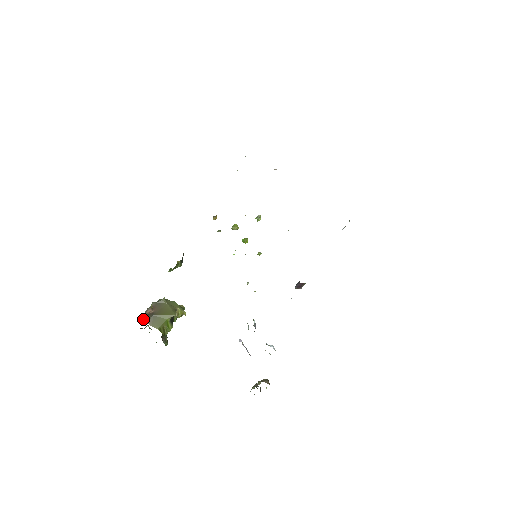
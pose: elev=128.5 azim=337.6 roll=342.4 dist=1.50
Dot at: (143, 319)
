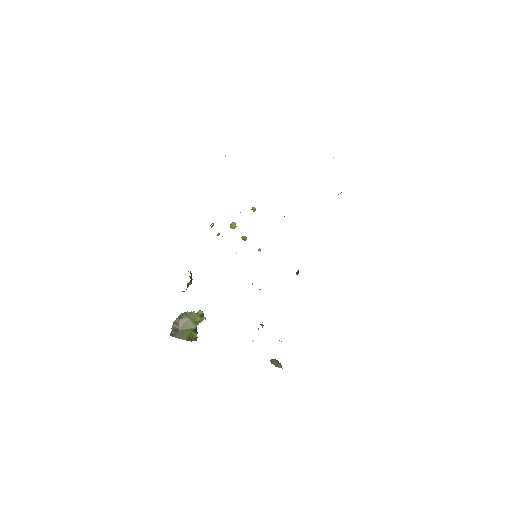
Dot at: (172, 333)
